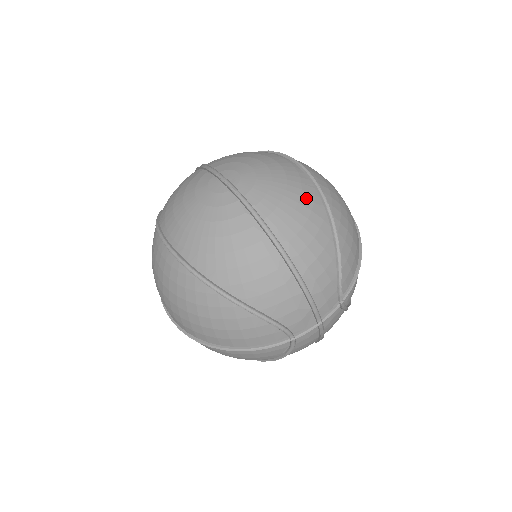
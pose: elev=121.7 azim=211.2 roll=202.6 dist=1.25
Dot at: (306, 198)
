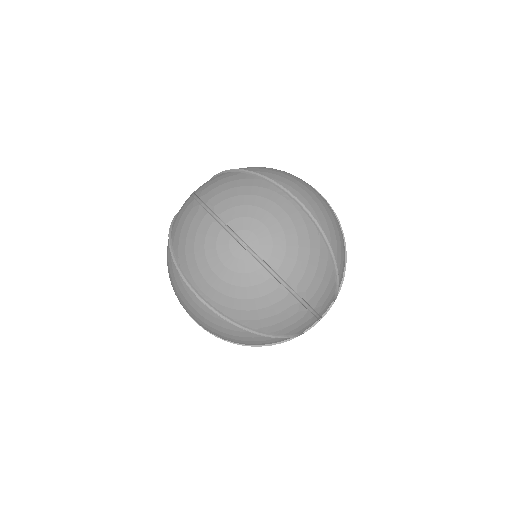
Dot at: (314, 247)
